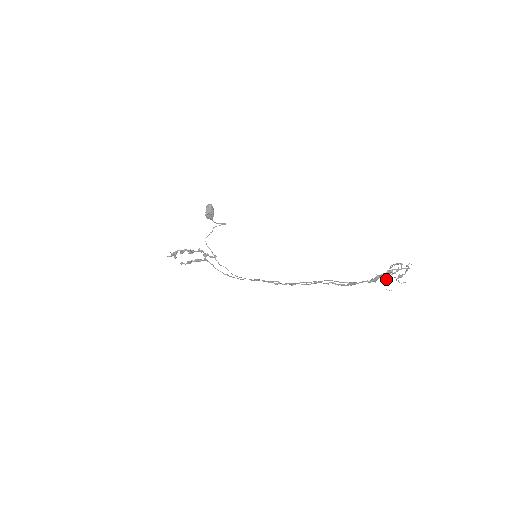
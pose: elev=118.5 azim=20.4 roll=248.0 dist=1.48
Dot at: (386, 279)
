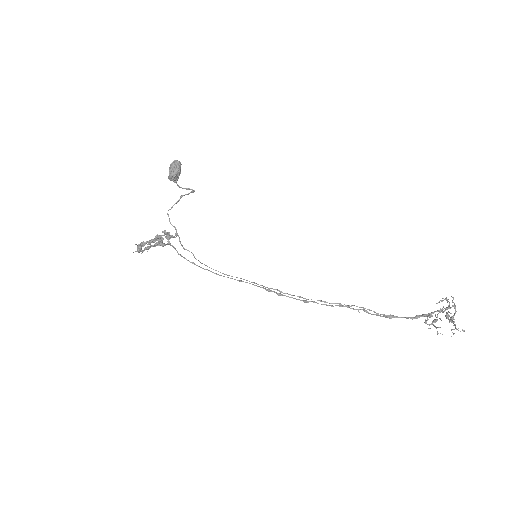
Dot at: (437, 320)
